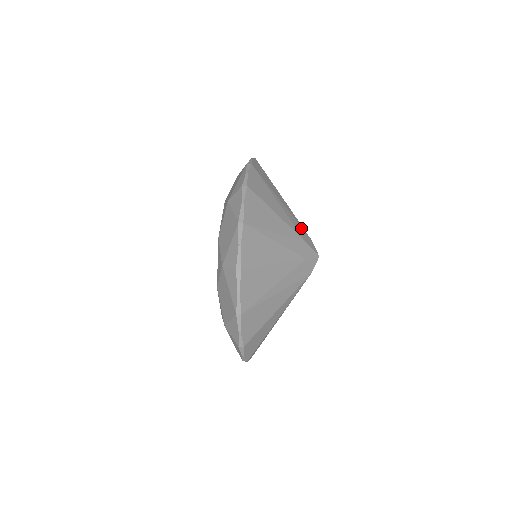
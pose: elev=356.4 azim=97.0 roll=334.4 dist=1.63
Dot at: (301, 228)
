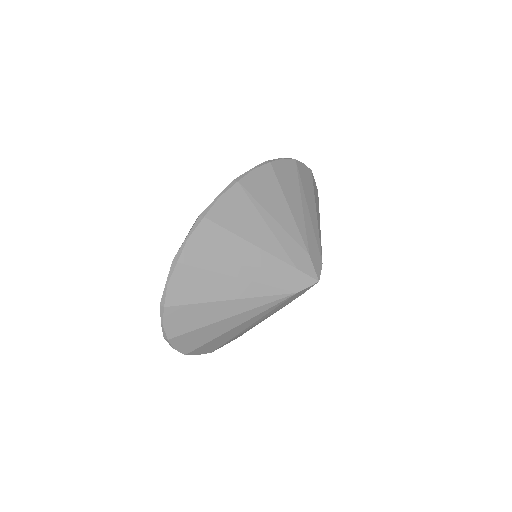
Dot at: (316, 245)
